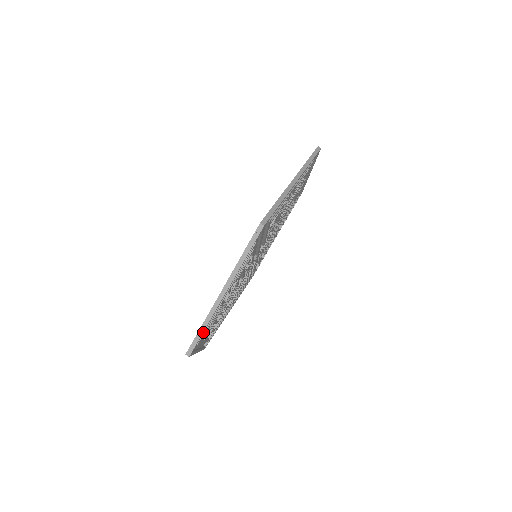
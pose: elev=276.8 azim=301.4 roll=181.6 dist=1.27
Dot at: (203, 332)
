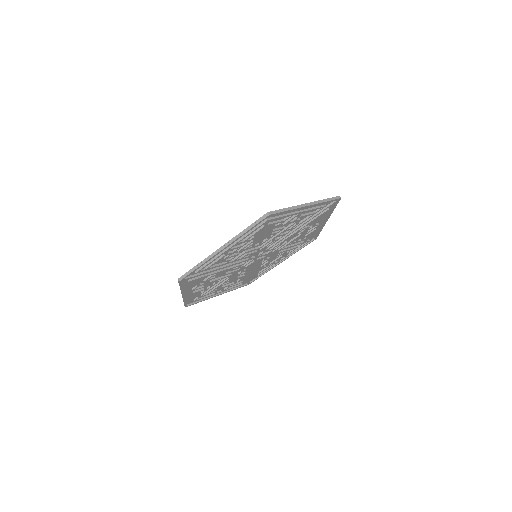
Dot at: (284, 212)
